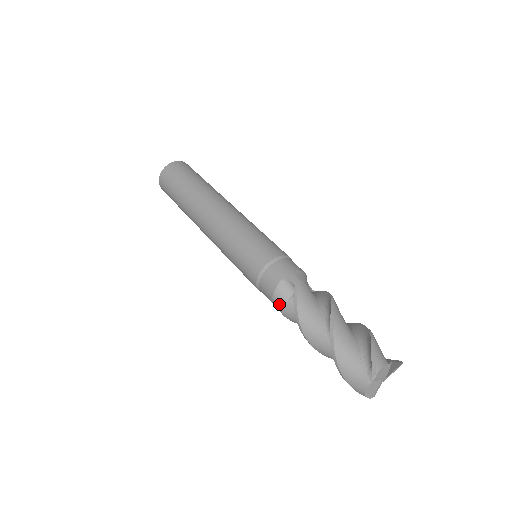
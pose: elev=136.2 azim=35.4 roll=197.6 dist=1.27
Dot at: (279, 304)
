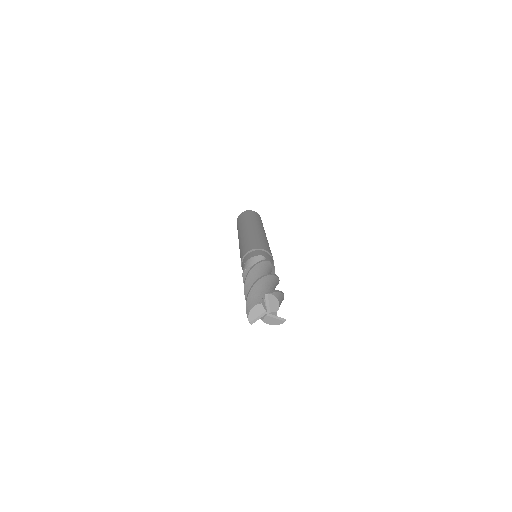
Dot at: (247, 265)
